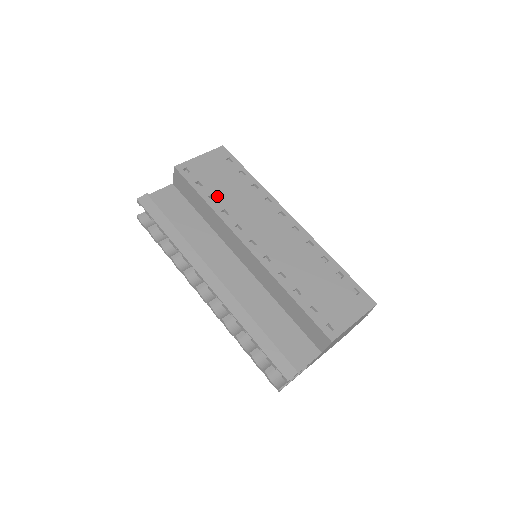
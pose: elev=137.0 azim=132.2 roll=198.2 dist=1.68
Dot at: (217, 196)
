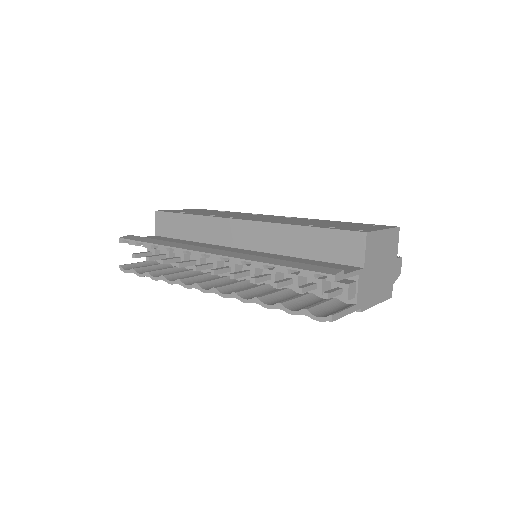
Dot at: occluded
